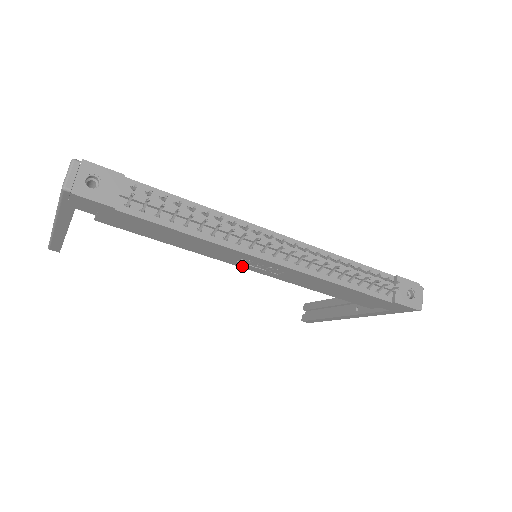
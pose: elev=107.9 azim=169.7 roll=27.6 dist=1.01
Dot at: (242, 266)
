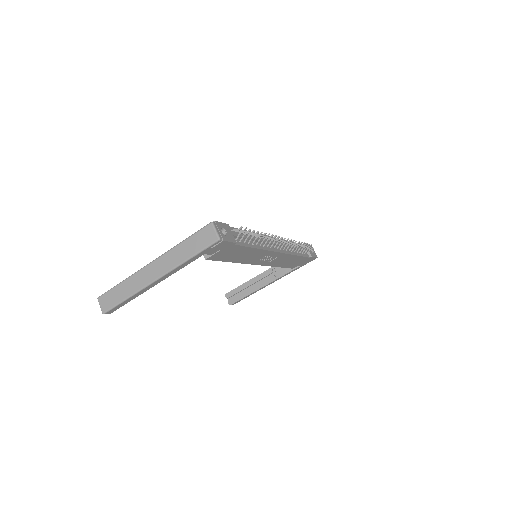
Dot at: (256, 263)
